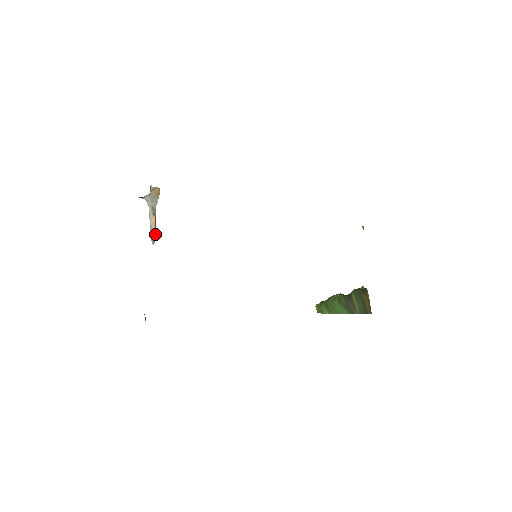
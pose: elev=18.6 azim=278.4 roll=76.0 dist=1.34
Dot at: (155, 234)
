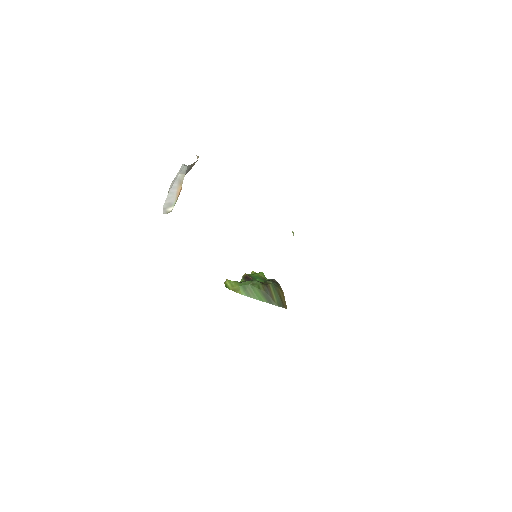
Dot at: (171, 203)
